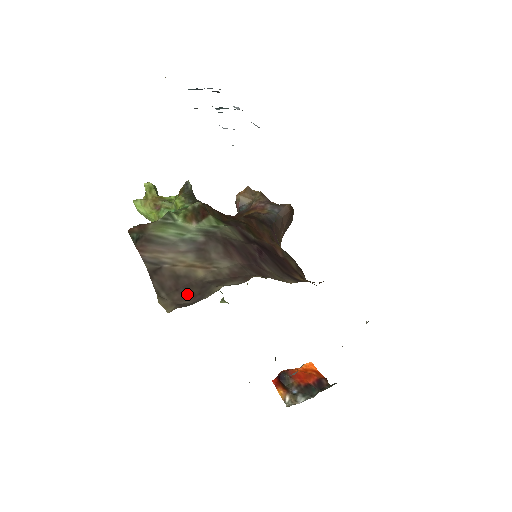
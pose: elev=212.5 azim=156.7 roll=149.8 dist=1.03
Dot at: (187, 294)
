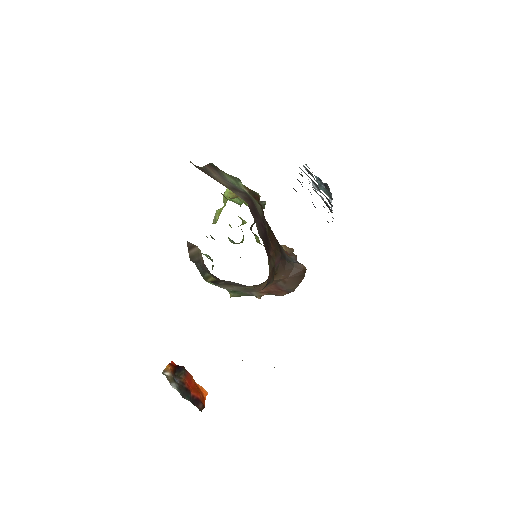
Dot at: occluded
